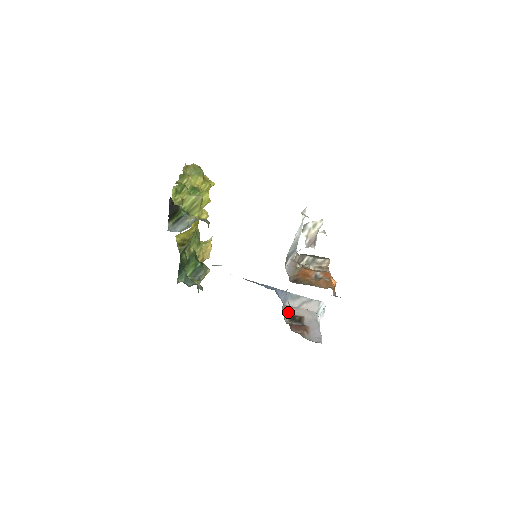
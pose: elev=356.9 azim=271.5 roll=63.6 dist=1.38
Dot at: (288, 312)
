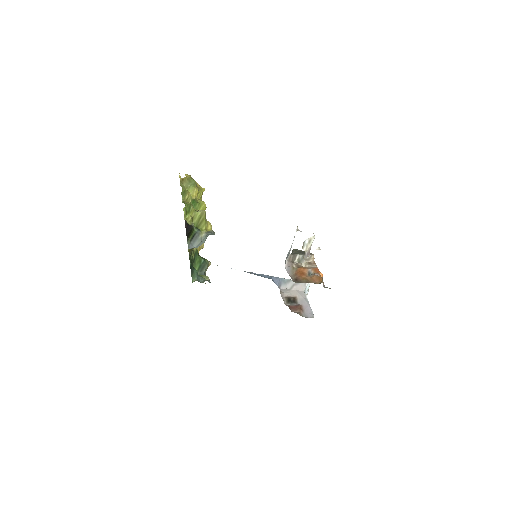
Dot at: (284, 295)
